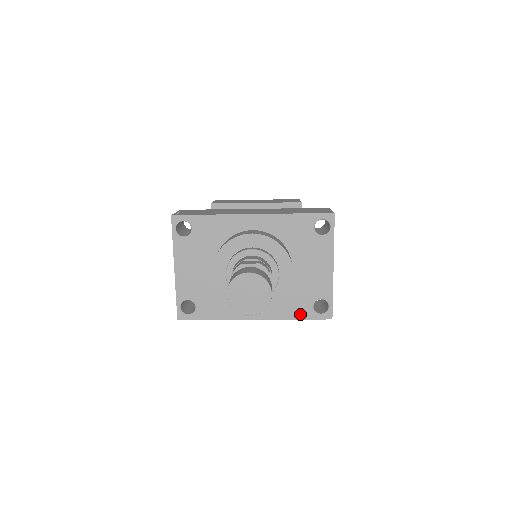
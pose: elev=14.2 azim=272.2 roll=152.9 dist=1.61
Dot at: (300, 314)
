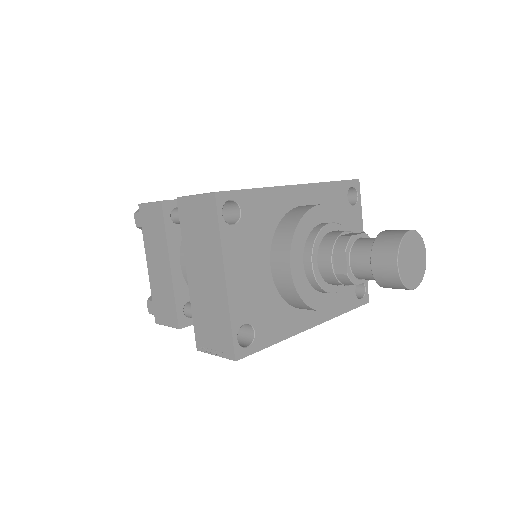
Dot at: (347, 305)
